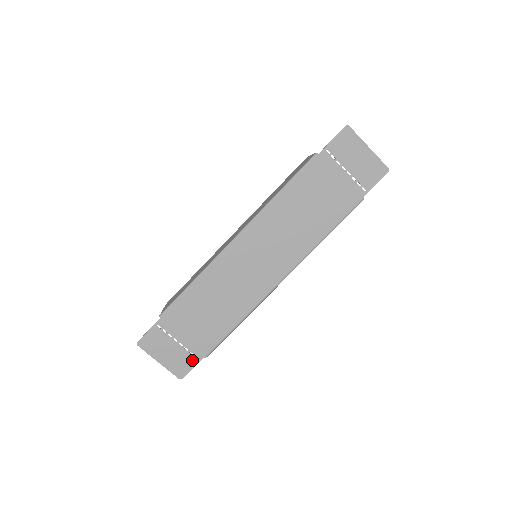
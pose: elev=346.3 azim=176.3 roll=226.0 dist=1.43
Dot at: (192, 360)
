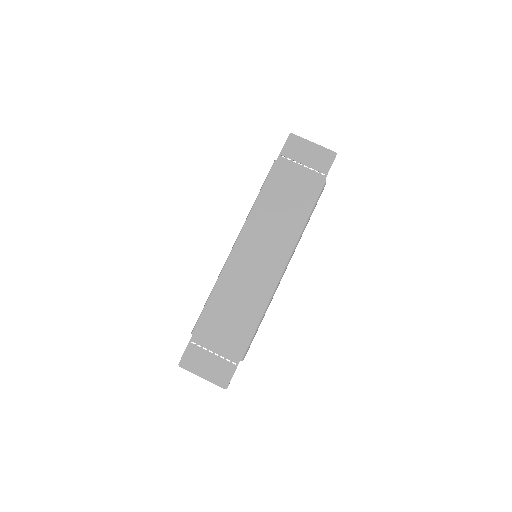
Dot at: (231, 367)
